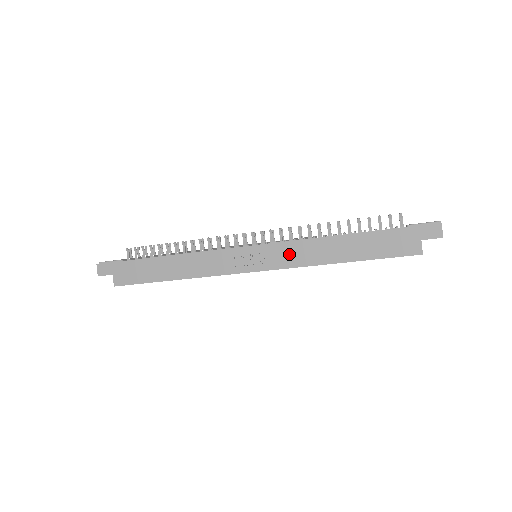
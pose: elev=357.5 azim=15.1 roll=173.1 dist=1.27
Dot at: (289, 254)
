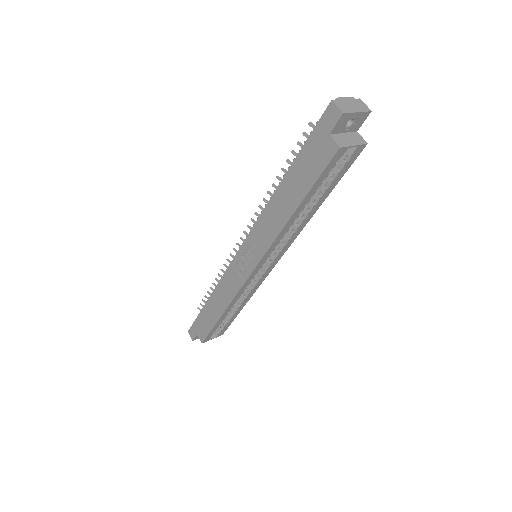
Dot at: (260, 238)
